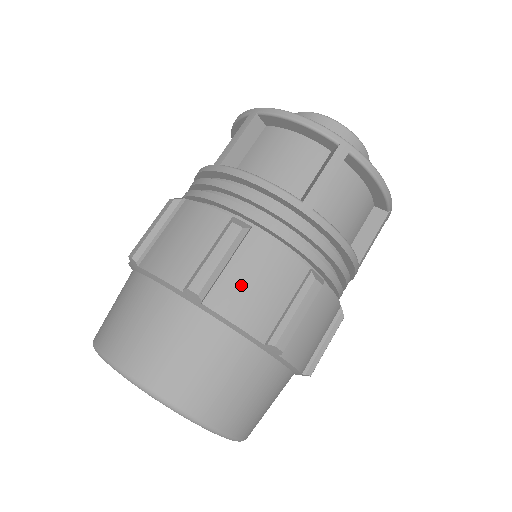
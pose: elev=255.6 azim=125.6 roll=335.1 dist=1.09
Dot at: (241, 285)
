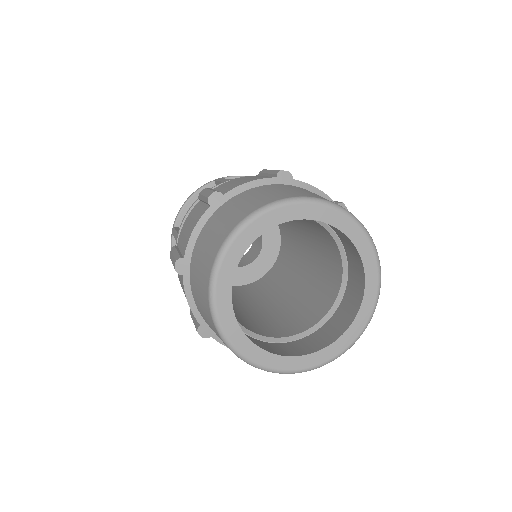
Dot at: (232, 185)
